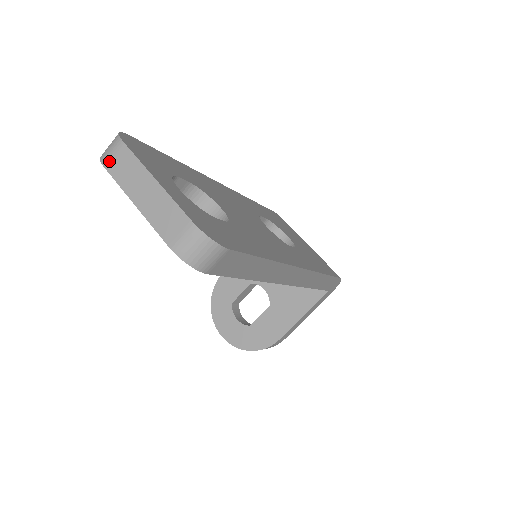
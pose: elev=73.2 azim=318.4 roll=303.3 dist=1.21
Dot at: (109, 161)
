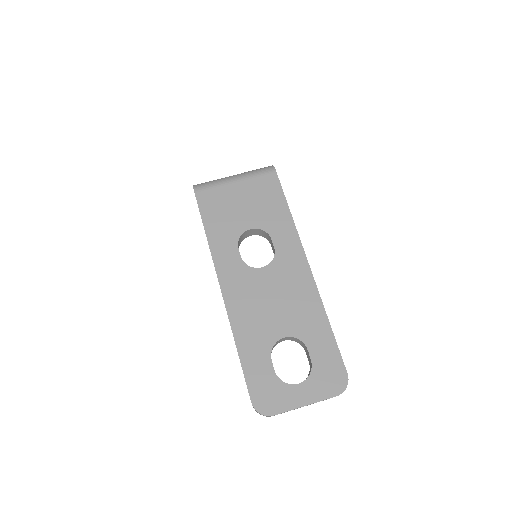
Dot at: occluded
